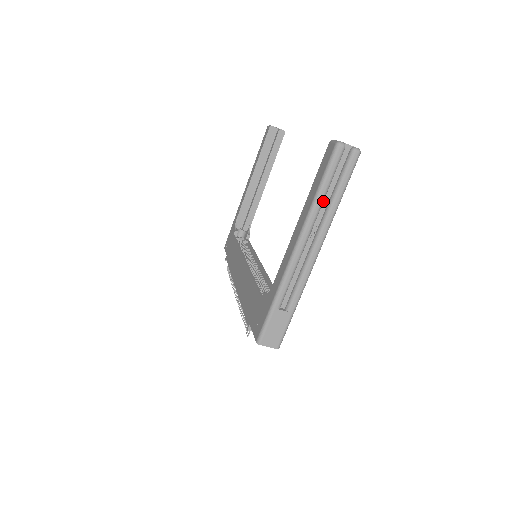
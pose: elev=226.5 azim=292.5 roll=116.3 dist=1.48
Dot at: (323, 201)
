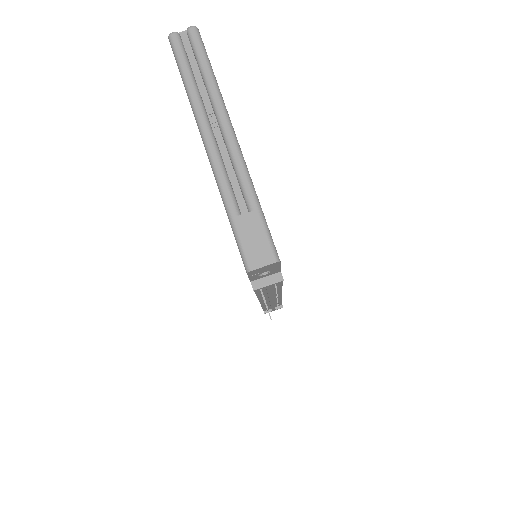
Dot at: (199, 89)
